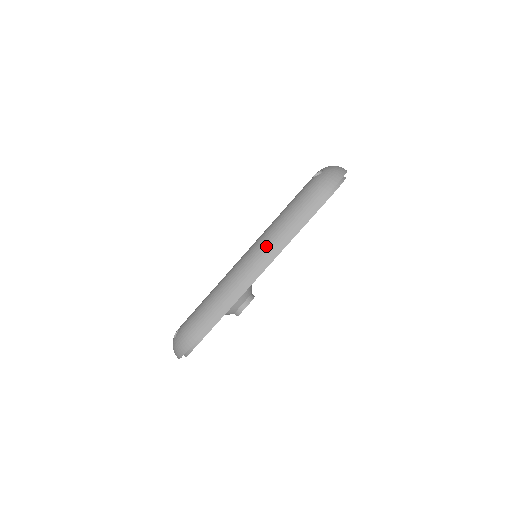
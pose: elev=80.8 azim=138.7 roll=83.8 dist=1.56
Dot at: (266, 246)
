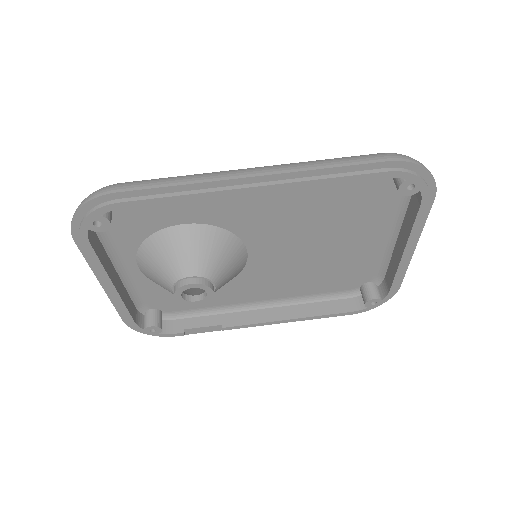
Dot at: (287, 164)
